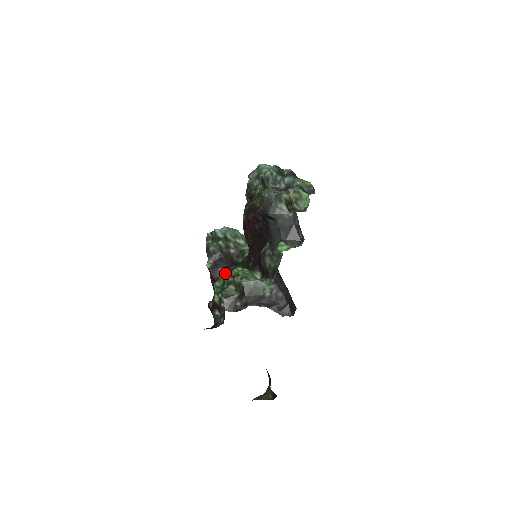
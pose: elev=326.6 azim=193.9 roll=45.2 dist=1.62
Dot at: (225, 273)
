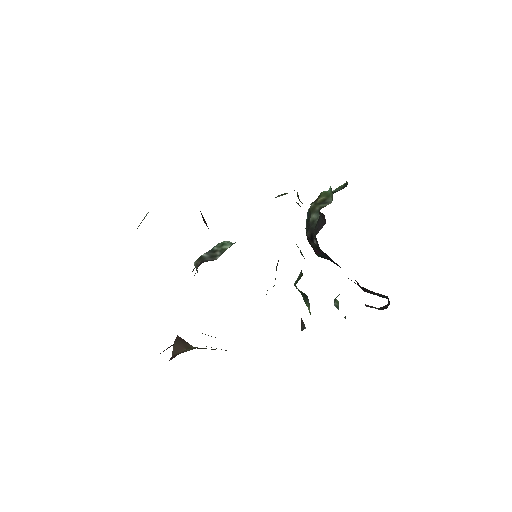
Dot at: occluded
